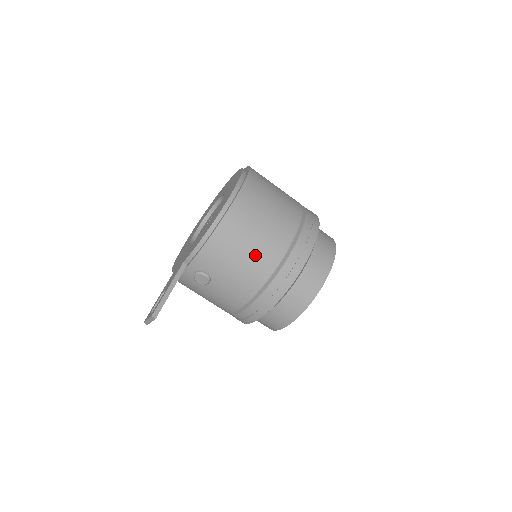
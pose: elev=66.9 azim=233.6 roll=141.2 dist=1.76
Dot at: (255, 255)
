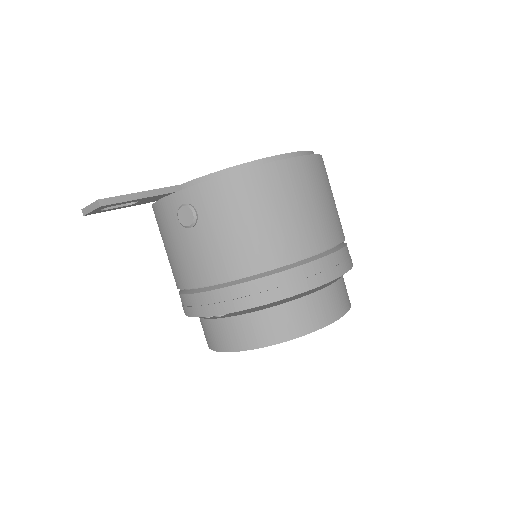
Dot at: (267, 232)
